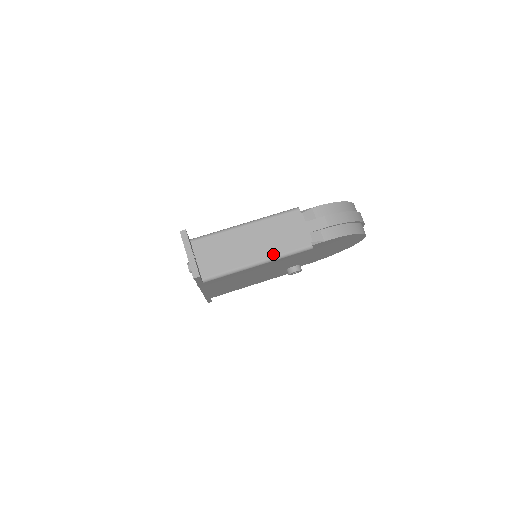
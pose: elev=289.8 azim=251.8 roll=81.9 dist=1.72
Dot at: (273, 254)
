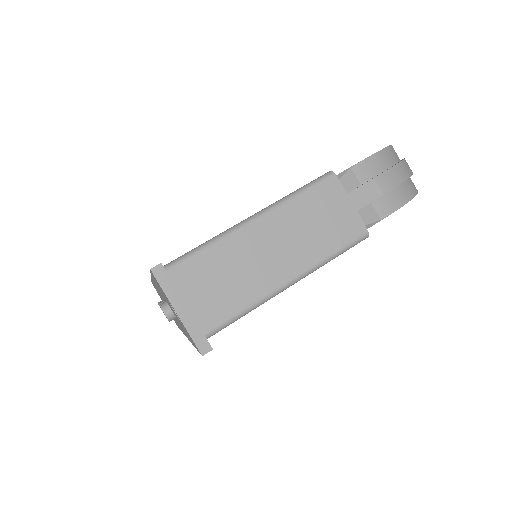
Dot at: (311, 262)
